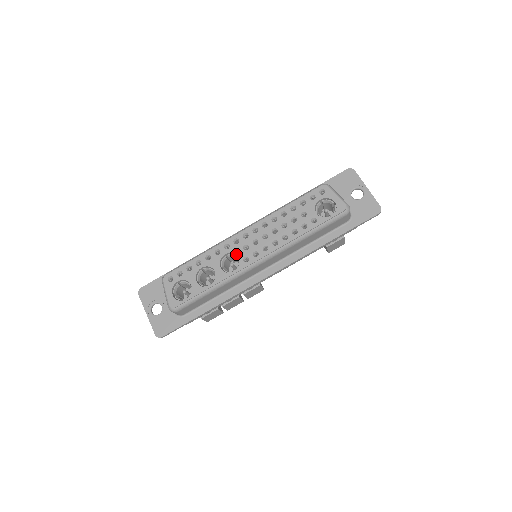
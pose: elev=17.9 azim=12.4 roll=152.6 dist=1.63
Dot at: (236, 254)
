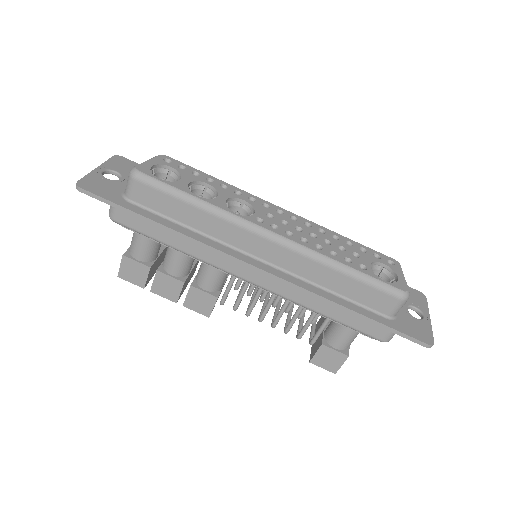
Dot at: (255, 209)
